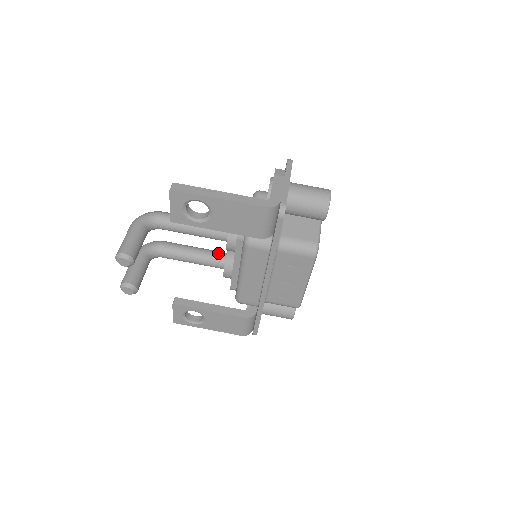
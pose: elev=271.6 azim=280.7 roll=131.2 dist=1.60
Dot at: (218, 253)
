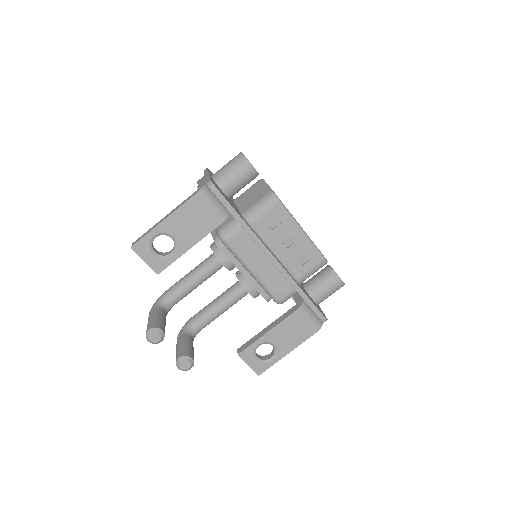
Dot at: (233, 285)
